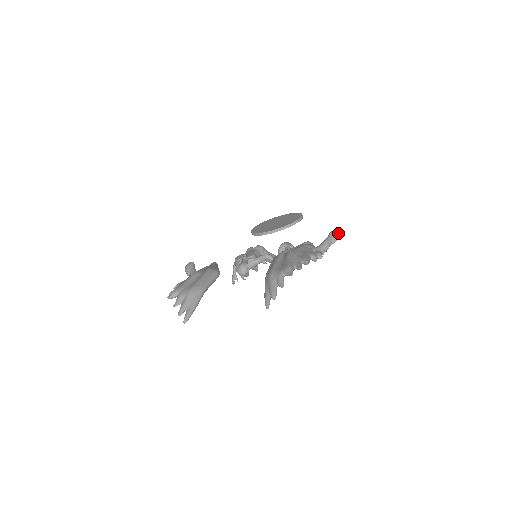
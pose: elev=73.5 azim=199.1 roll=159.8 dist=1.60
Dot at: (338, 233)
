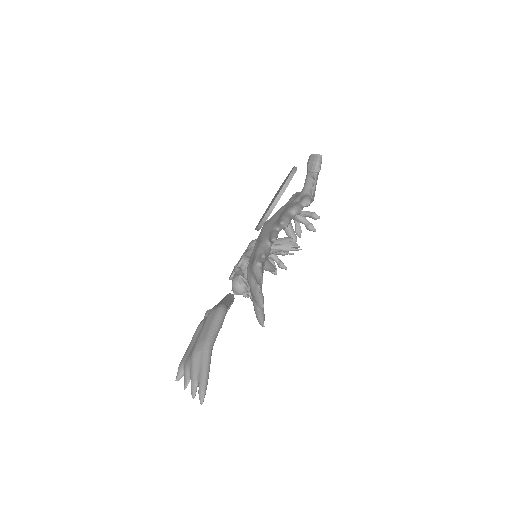
Dot at: (316, 154)
